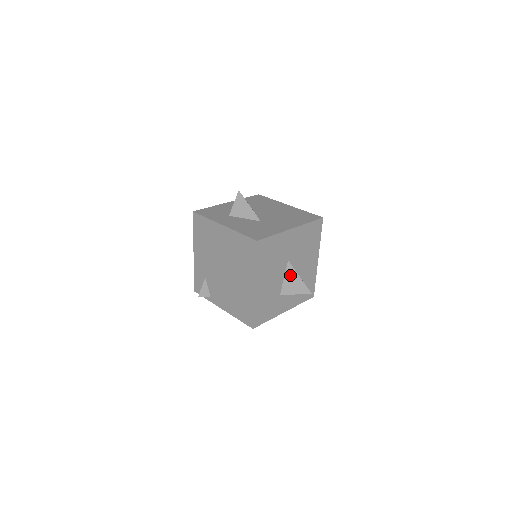
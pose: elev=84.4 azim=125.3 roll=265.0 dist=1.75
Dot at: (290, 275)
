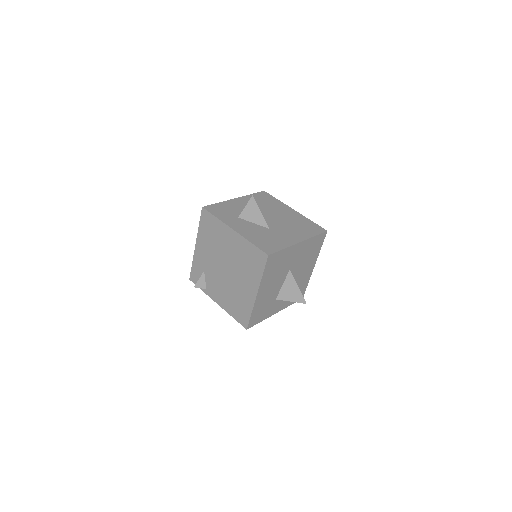
Dot at: (289, 283)
